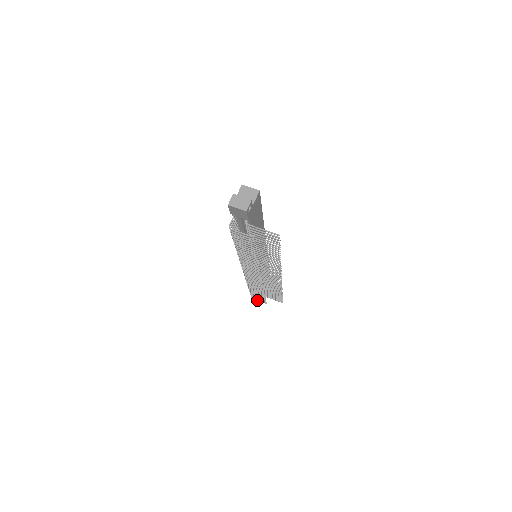
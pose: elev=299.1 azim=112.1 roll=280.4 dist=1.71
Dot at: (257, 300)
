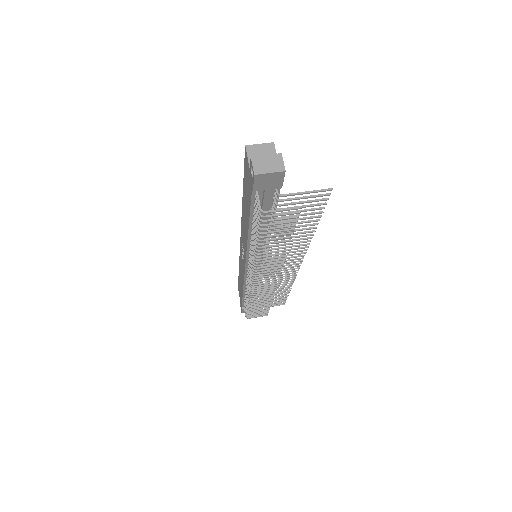
Dot at: (255, 317)
